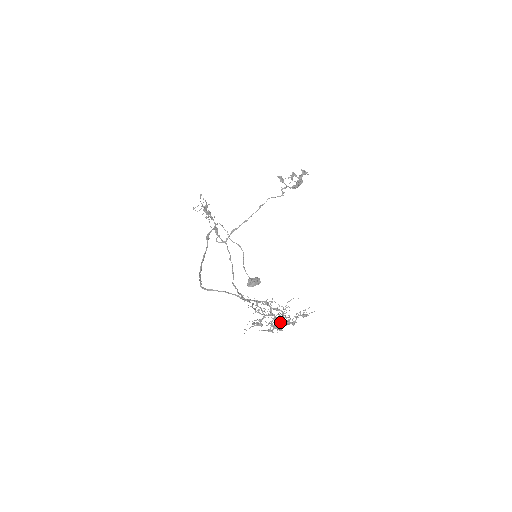
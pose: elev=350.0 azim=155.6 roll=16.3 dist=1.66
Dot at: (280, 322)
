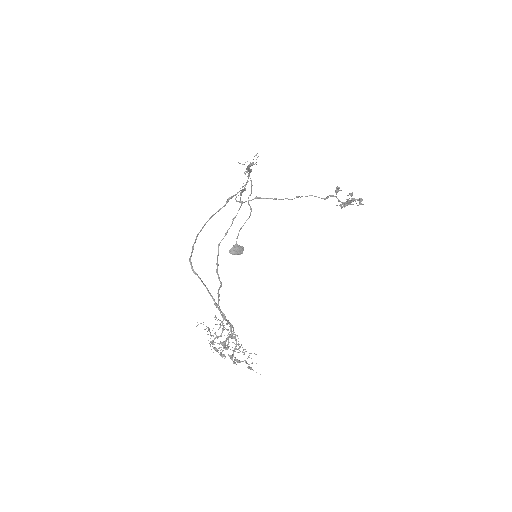
Dot at: (229, 346)
